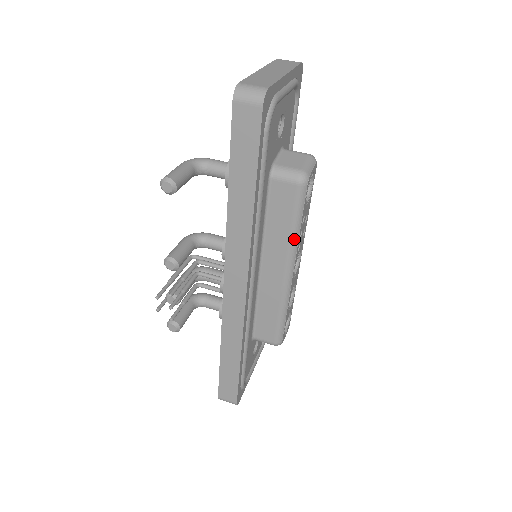
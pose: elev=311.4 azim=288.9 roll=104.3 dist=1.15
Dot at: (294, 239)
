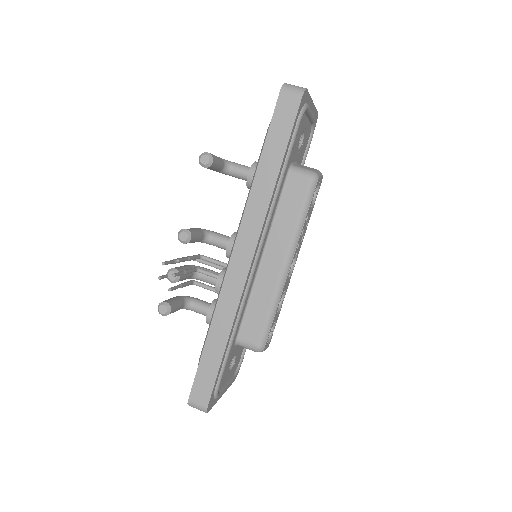
Dot at: (298, 230)
